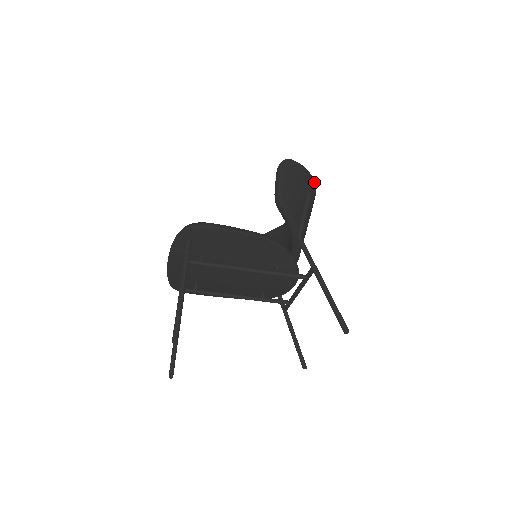
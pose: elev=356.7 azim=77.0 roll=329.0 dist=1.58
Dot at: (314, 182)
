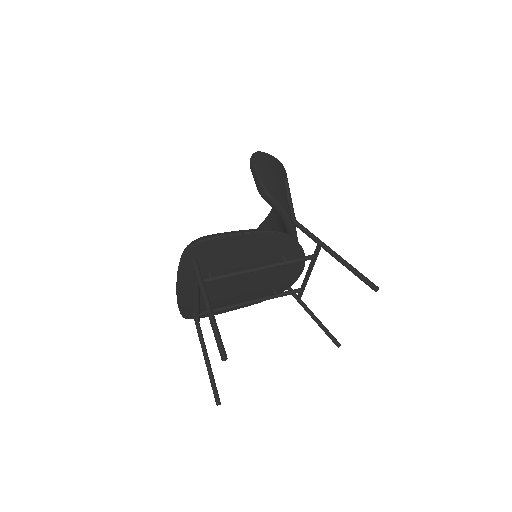
Dot at: occluded
